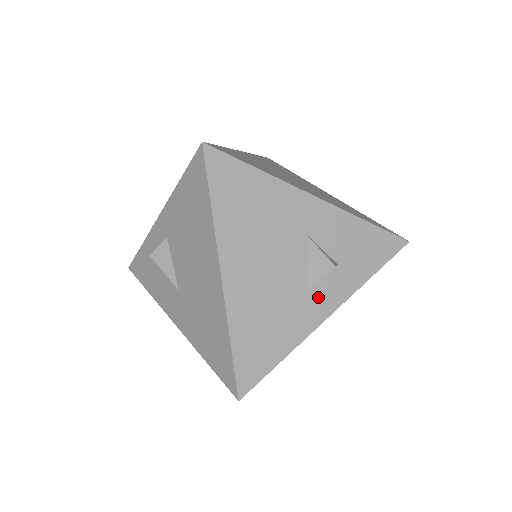
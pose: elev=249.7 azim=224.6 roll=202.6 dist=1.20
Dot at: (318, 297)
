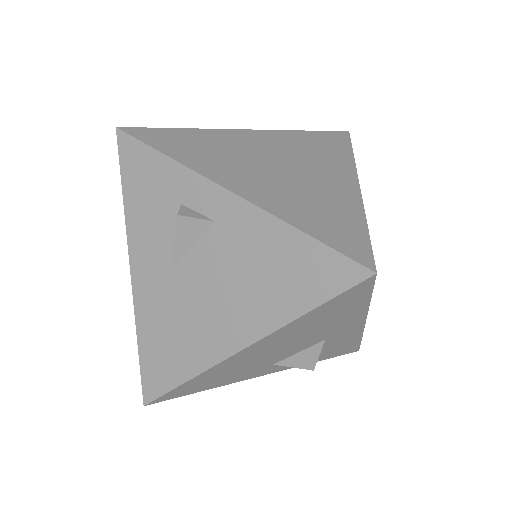
Dot at: (275, 367)
